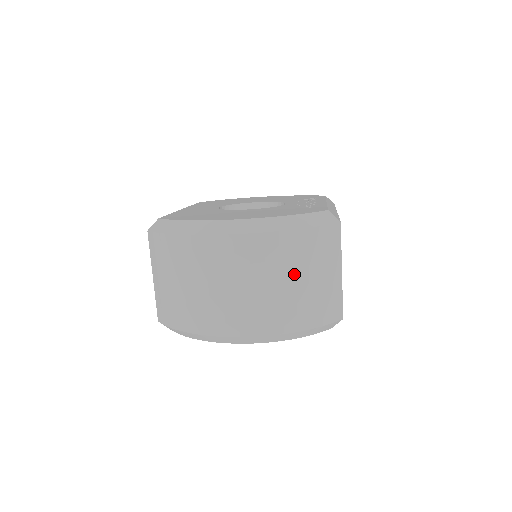
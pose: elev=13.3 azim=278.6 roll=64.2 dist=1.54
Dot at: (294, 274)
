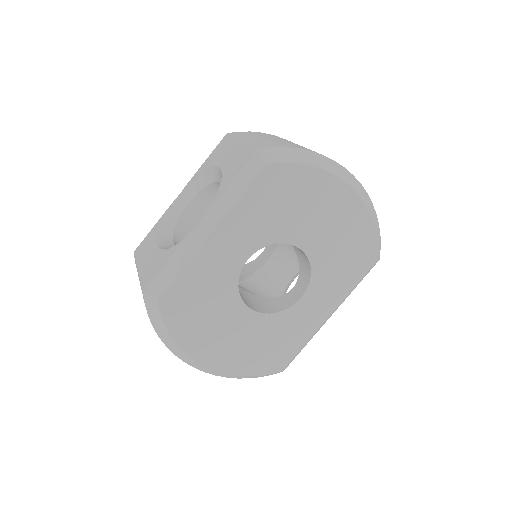
Dot at: occluded
